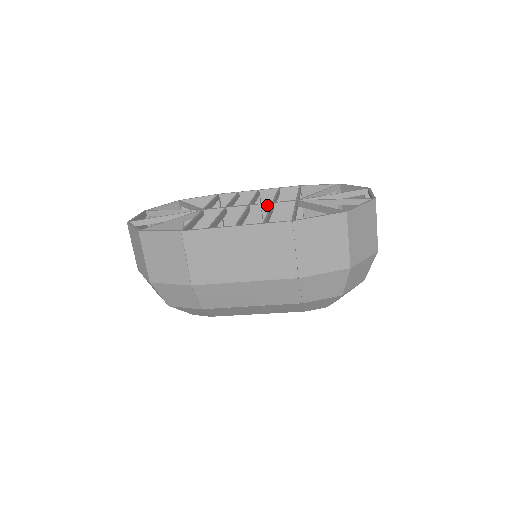
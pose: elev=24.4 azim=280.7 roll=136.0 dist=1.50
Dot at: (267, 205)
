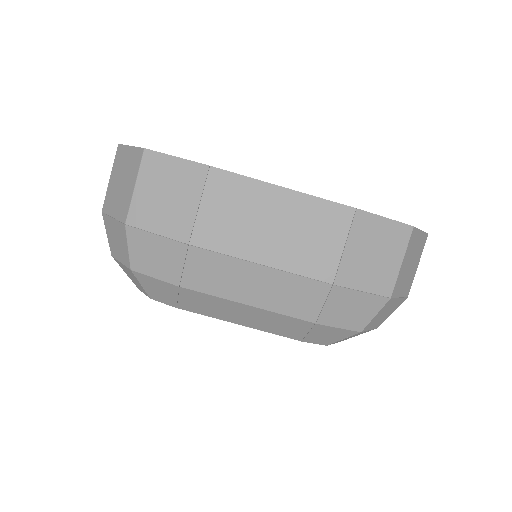
Dot at: occluded
